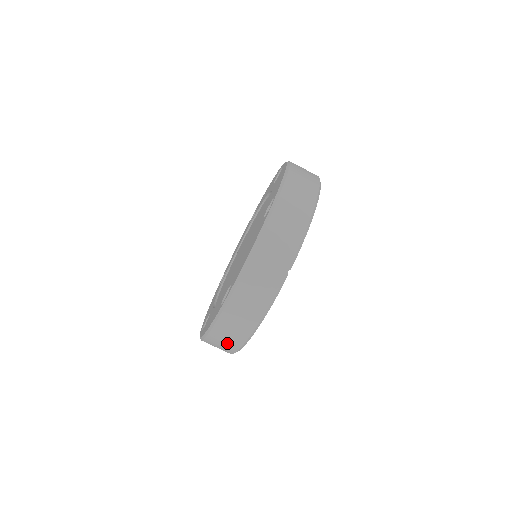
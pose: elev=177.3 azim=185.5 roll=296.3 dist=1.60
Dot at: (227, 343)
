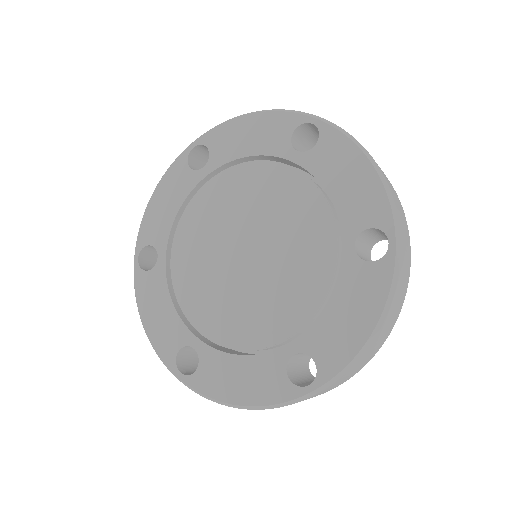
Dot at: occluded
